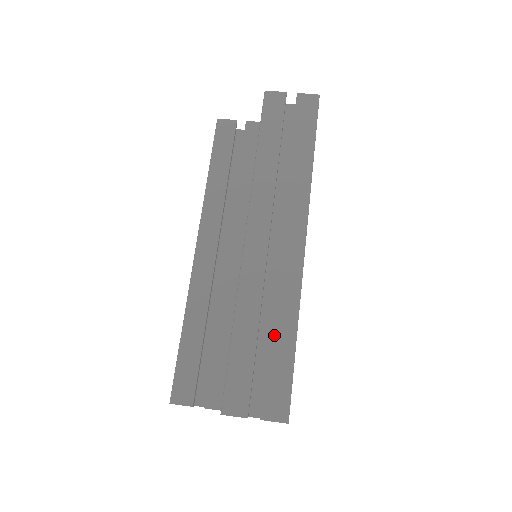
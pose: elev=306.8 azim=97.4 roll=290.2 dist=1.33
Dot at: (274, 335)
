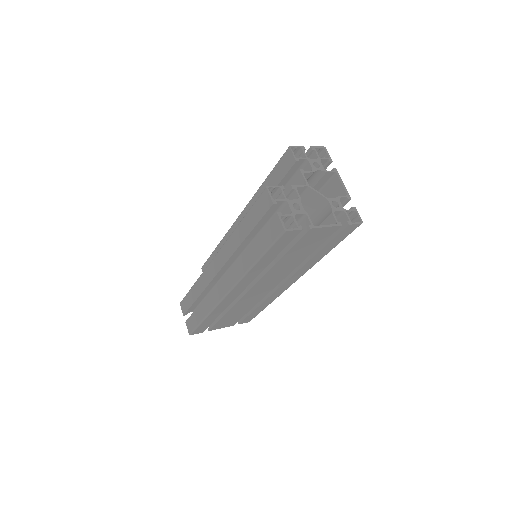
Dot at: occluded
